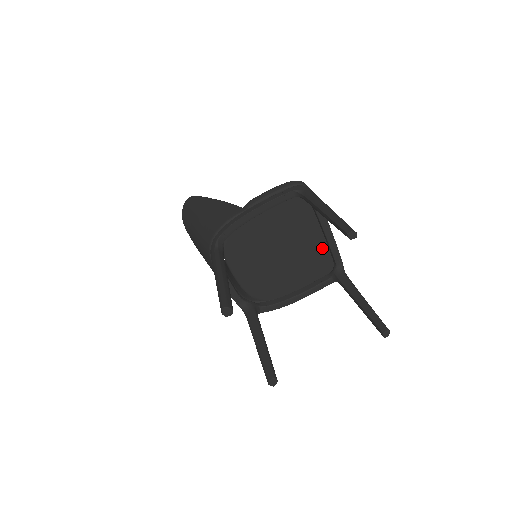
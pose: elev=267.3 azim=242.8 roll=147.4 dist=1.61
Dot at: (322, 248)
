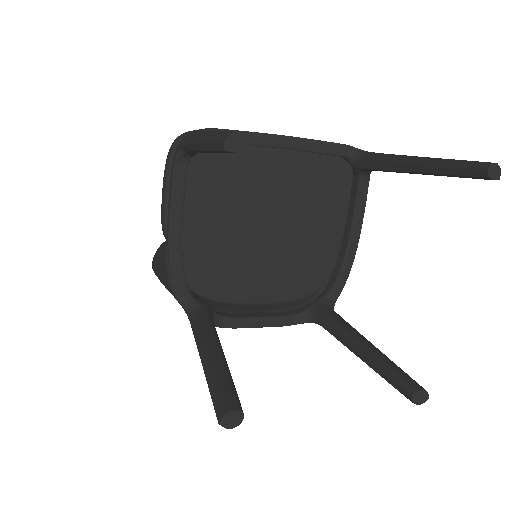
Dot at: (305, 162)
